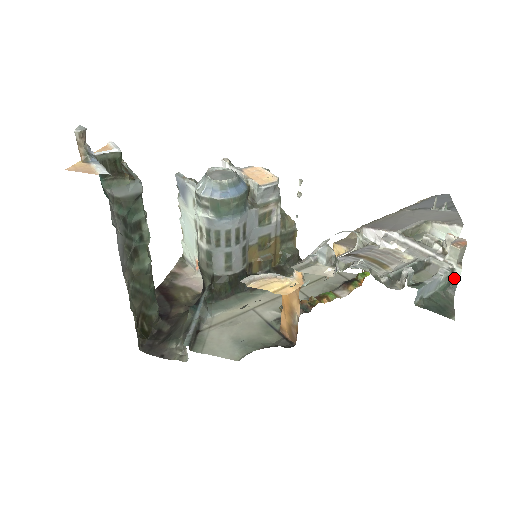
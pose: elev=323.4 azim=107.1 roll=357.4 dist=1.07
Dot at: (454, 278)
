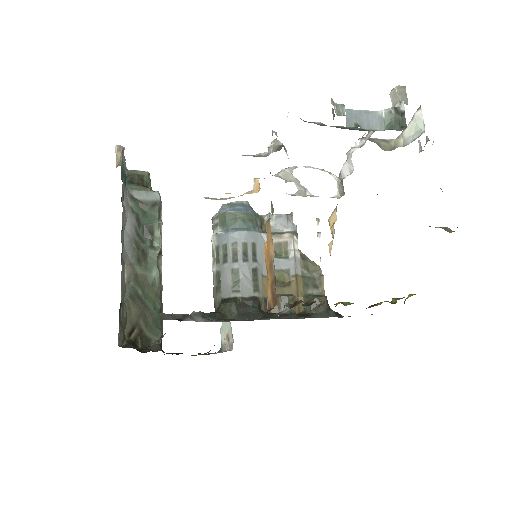
Dot at: (401, 115)
